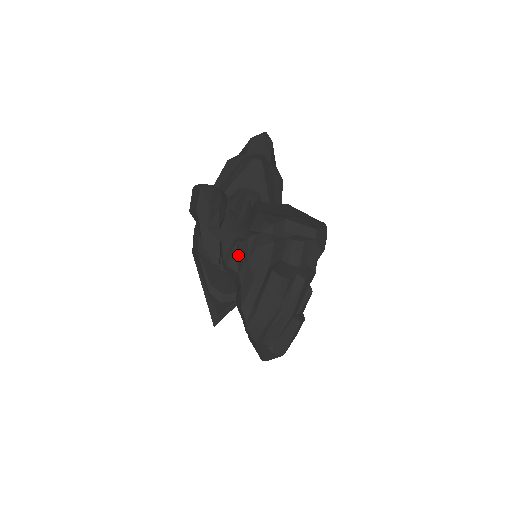
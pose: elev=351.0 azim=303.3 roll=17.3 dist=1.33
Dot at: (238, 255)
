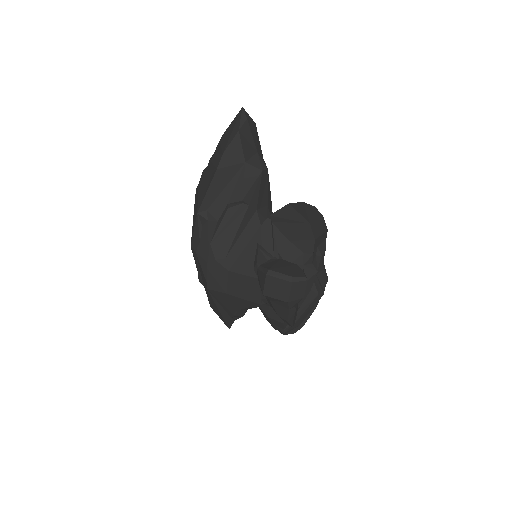
Dot at: occluded
